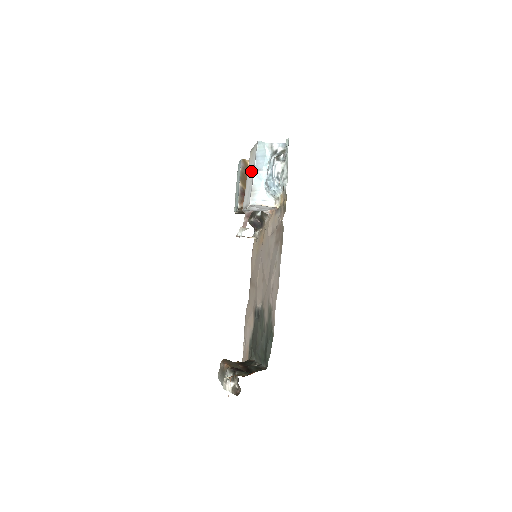
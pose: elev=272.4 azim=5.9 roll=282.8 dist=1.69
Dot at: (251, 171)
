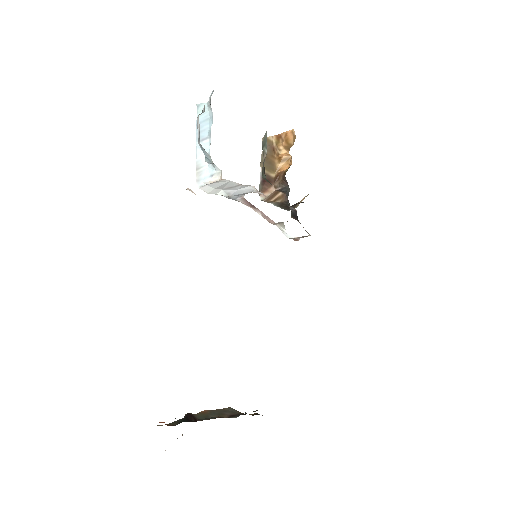
Dot at: occluded
